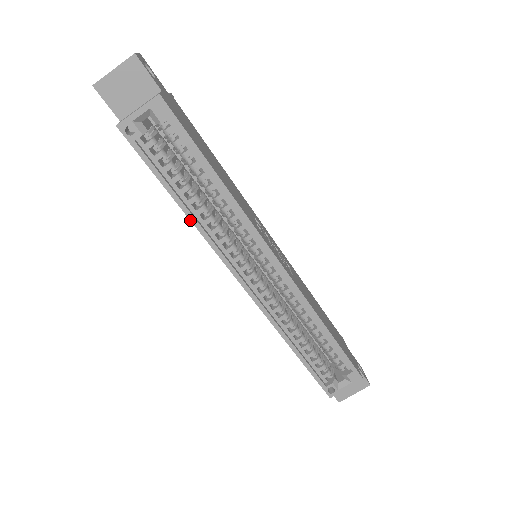
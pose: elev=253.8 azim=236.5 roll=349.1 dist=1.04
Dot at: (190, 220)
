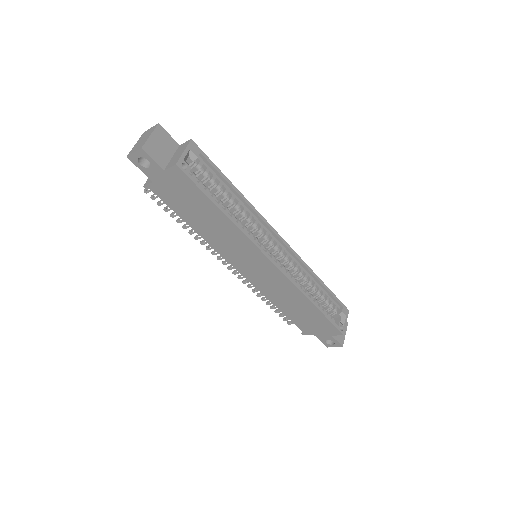
Dot at: (233, 223)
